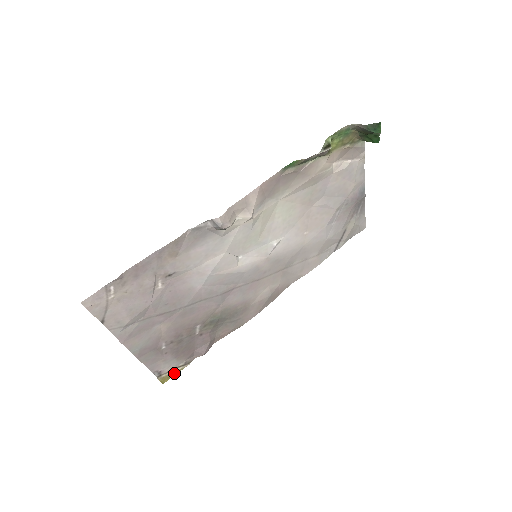
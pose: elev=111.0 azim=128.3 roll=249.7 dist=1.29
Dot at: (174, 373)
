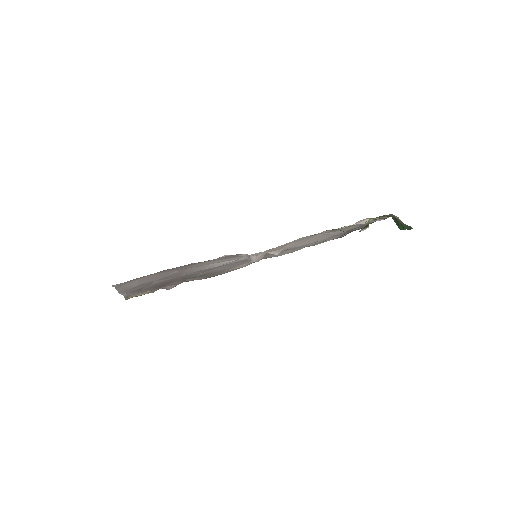
Dot at: occluded
